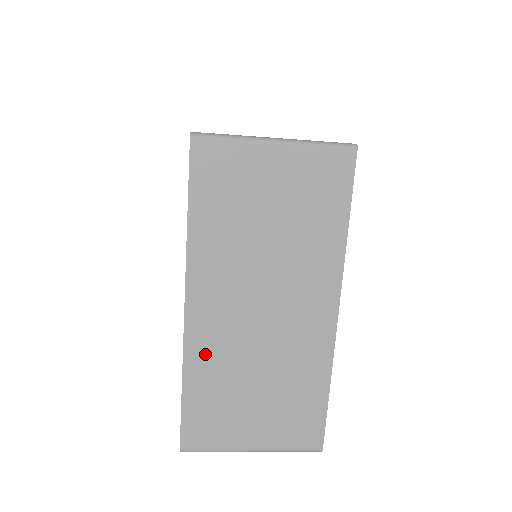
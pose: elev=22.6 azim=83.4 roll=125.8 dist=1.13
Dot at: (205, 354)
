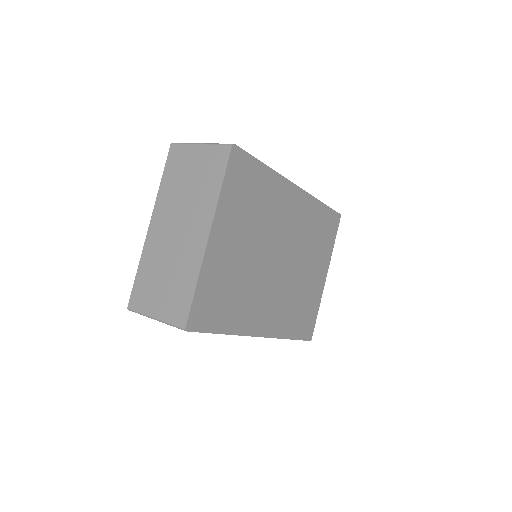
Dot at: (150, 252)
